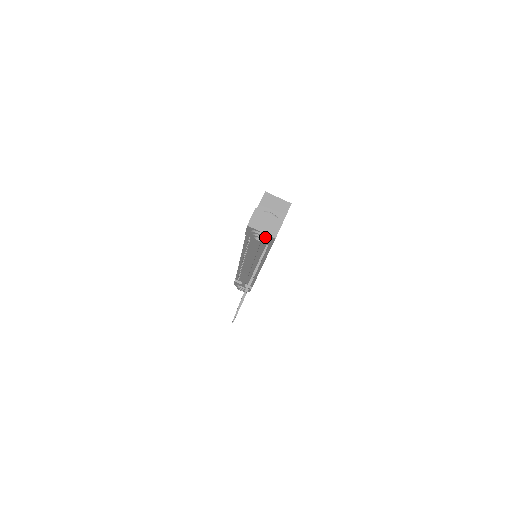
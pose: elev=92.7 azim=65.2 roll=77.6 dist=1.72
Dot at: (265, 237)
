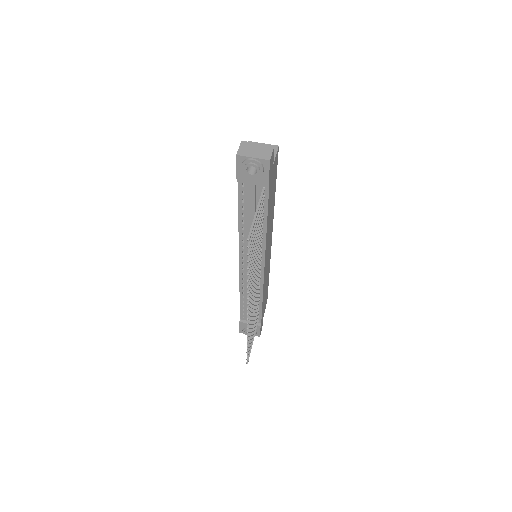
Dot at: (258, 162)
